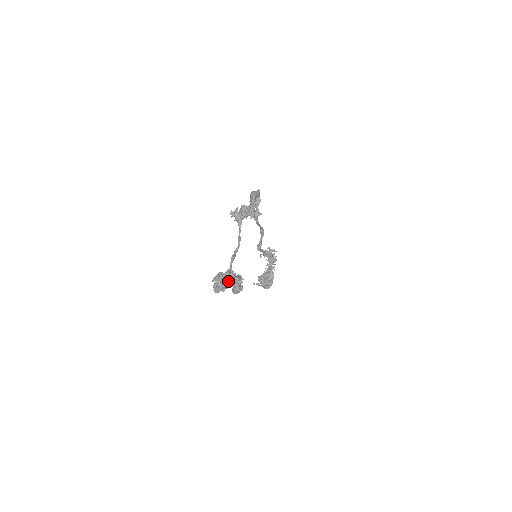
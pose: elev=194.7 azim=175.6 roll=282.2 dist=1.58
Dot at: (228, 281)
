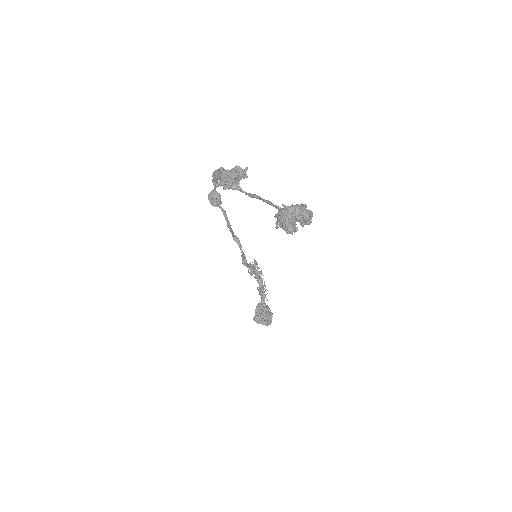
Dot at: (294, 211)
